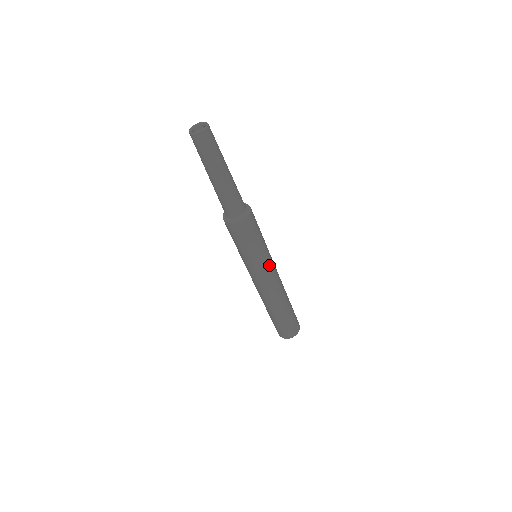
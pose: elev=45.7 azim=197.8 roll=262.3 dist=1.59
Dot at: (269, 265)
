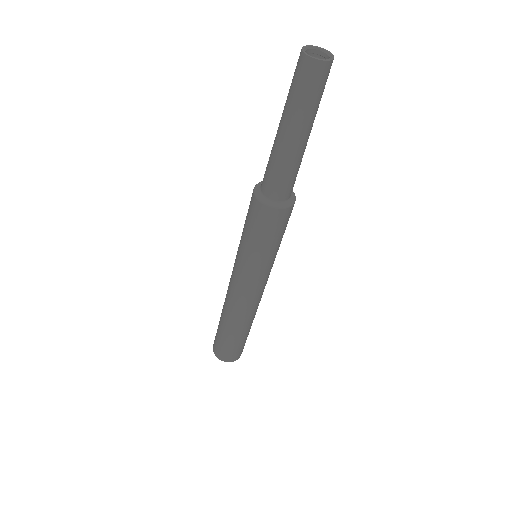
Dot at: occluded
